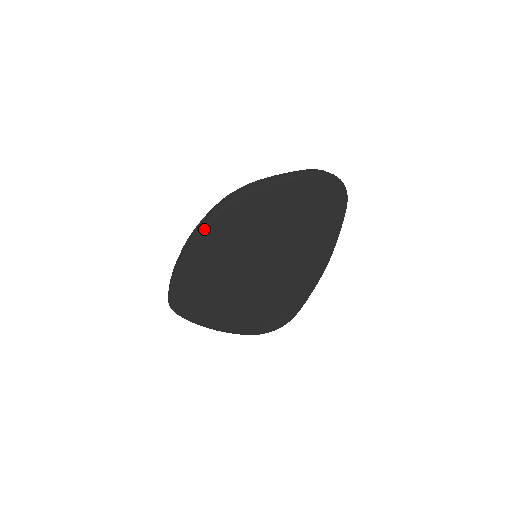
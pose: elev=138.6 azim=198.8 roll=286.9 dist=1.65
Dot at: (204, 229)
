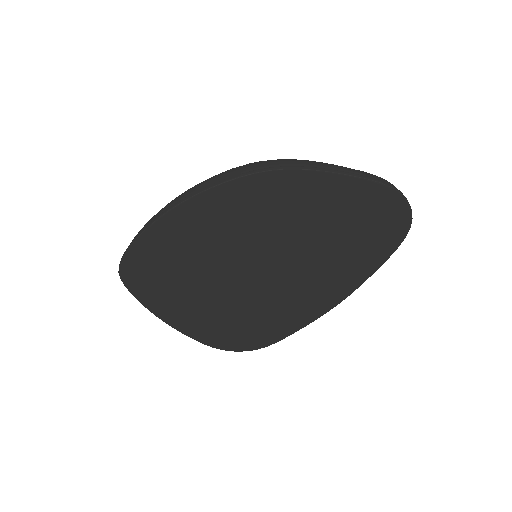
Dot at: (205, 193)
